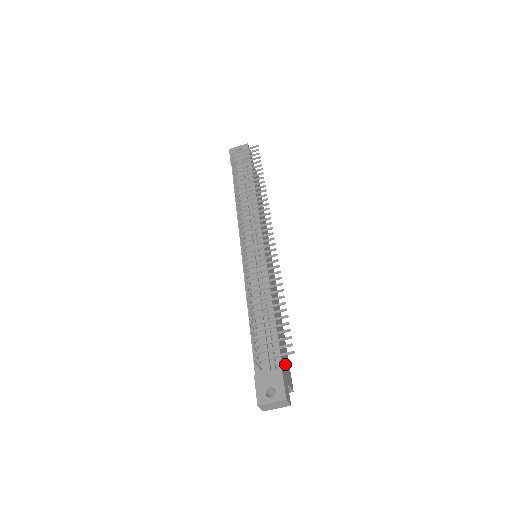
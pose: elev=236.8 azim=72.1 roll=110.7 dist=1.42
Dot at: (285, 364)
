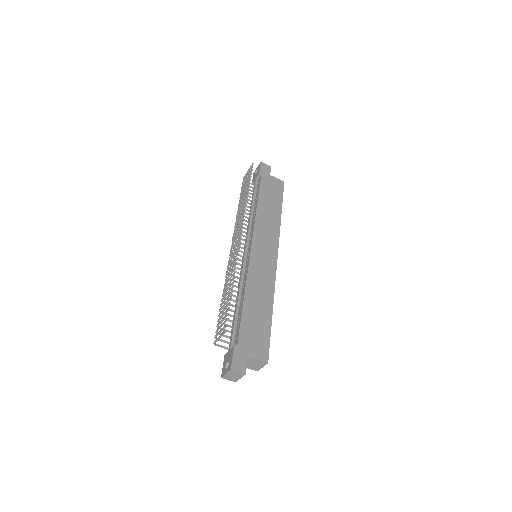
Dot at: (253, 341)
